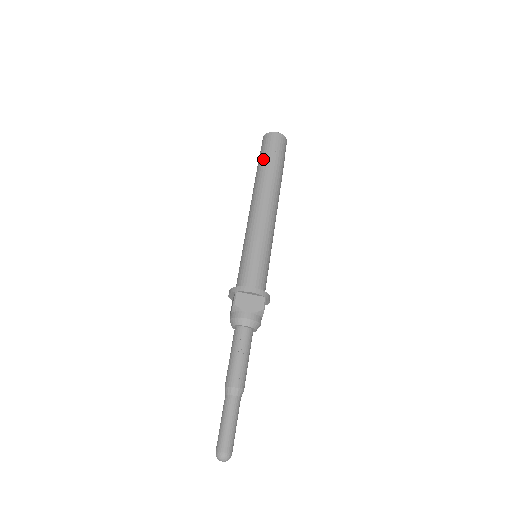
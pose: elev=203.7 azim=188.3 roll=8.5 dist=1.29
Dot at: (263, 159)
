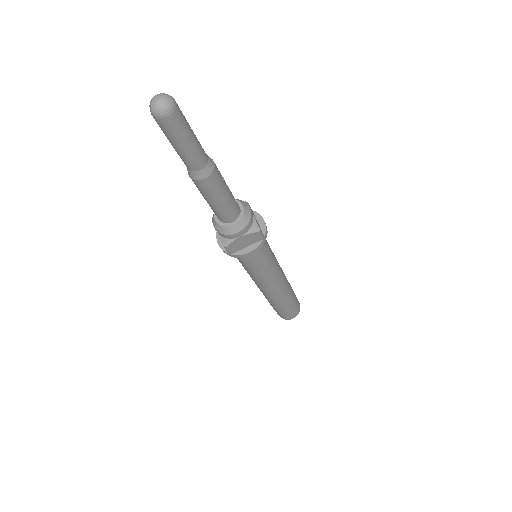
Dot at: occluded
